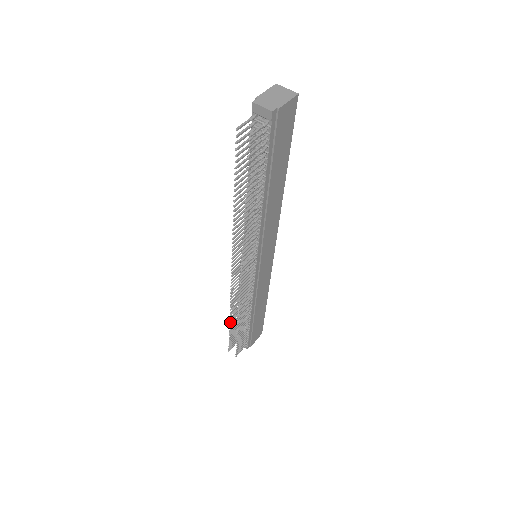
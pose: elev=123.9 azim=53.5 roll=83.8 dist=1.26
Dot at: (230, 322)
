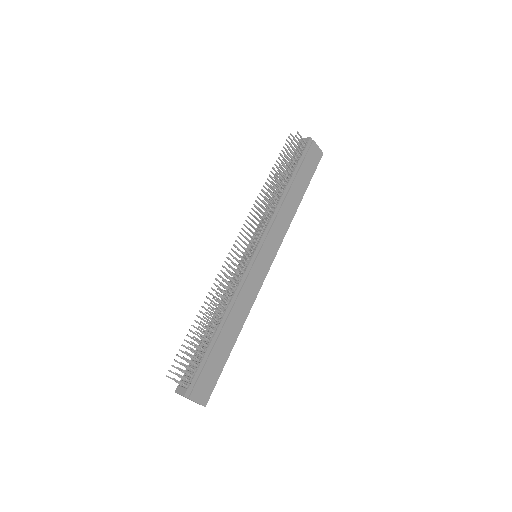
Dot at: occluded
